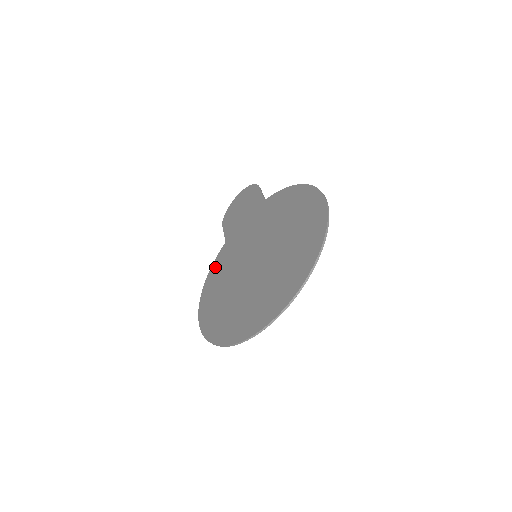
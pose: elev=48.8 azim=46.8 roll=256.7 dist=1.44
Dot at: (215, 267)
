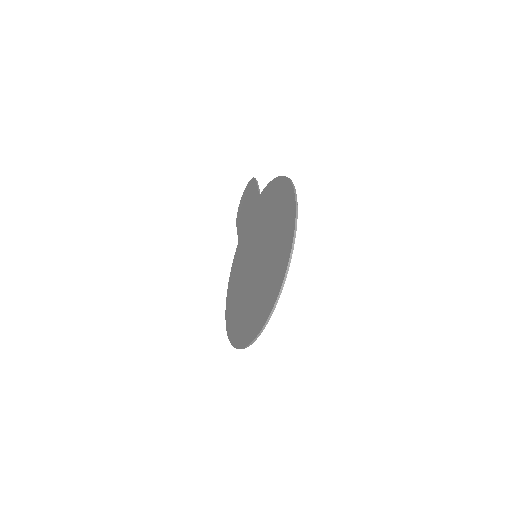
Dot at: (233, 269)
